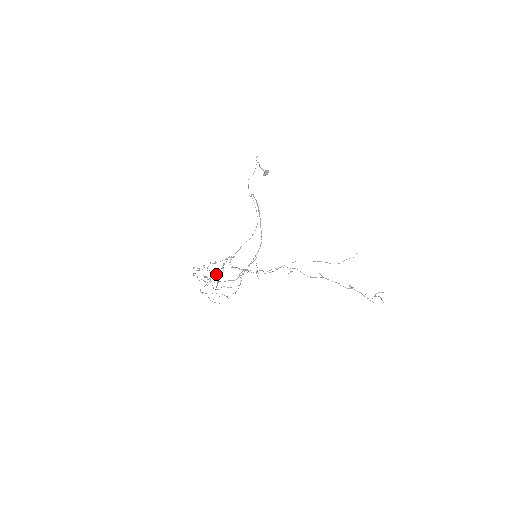
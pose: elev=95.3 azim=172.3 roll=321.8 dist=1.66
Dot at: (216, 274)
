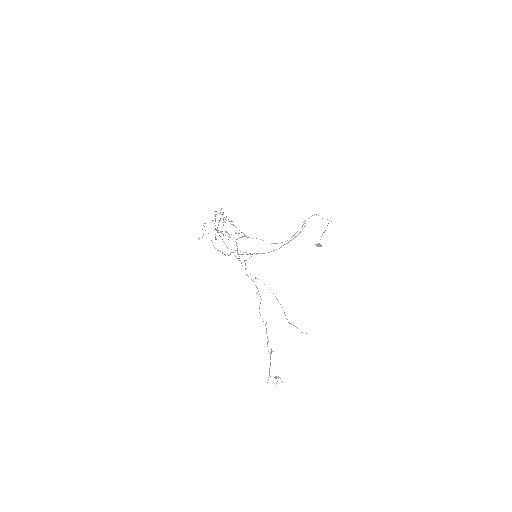
Dot at: occluded
